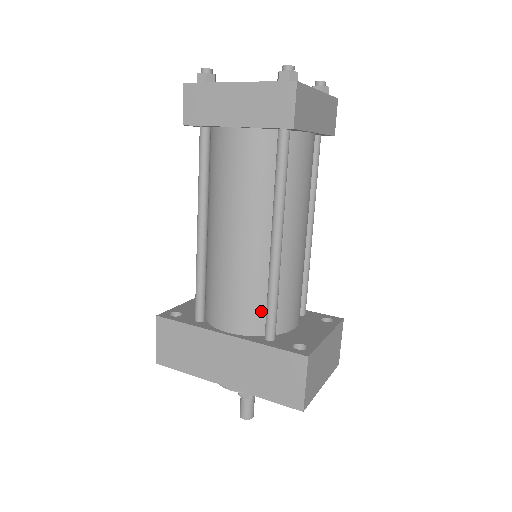
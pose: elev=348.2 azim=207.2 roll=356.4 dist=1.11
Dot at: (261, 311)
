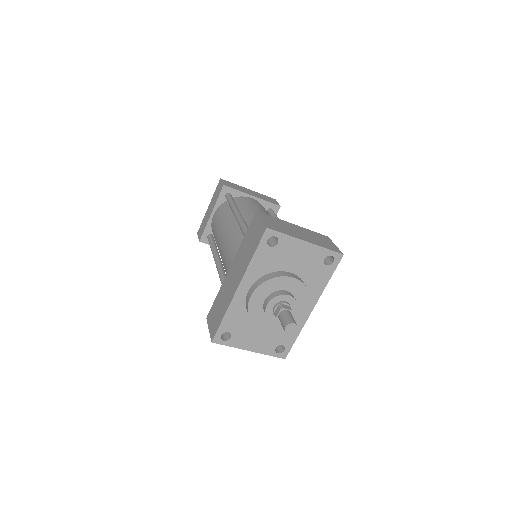
Dot at: occluded
